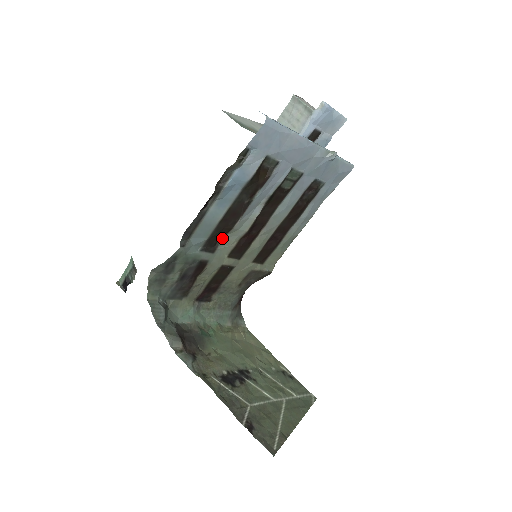
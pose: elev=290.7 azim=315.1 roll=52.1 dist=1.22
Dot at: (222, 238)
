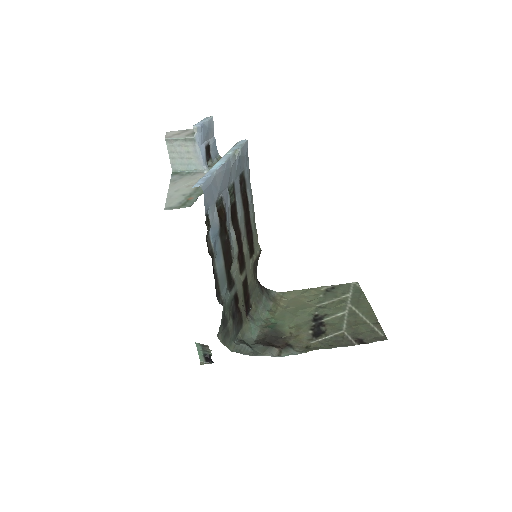
Dot at: (230, 271)
